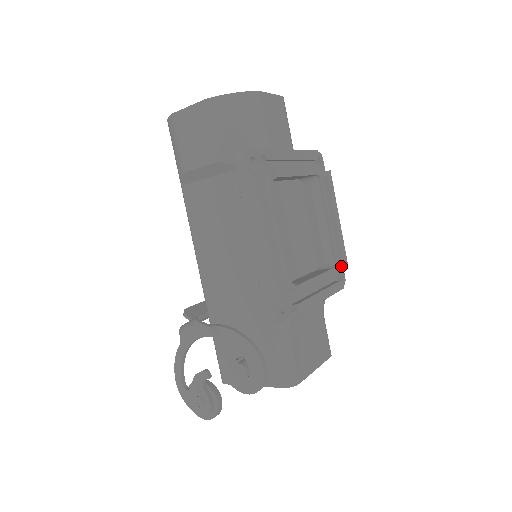
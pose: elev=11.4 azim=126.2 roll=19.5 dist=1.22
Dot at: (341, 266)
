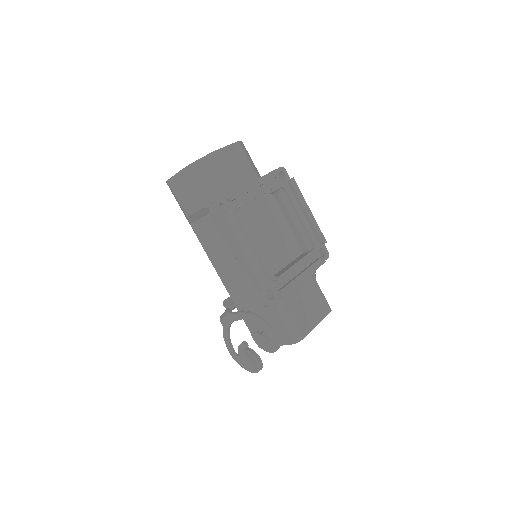
Dot at: (322, 244)
